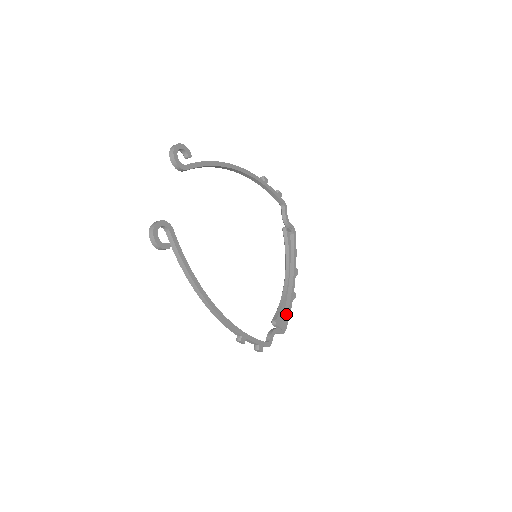
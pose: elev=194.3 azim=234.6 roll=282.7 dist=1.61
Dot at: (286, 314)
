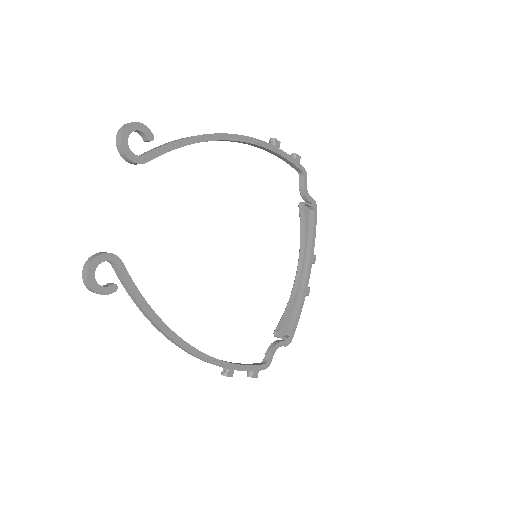
Dot at: (294, 319)
